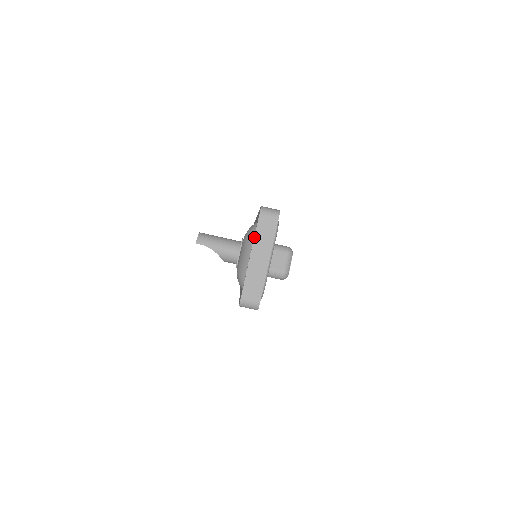
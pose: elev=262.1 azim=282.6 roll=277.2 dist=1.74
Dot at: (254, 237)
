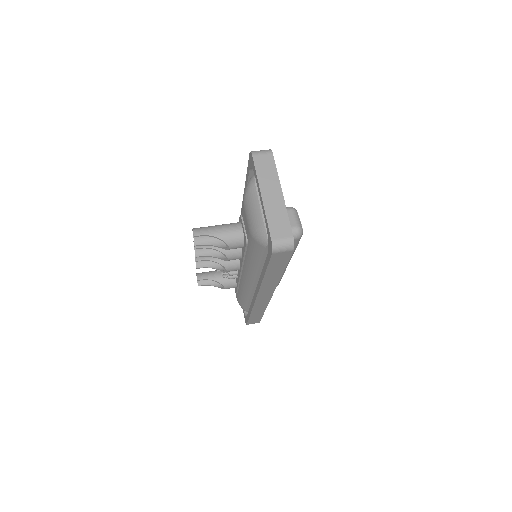
Dot at: (257, 177)
